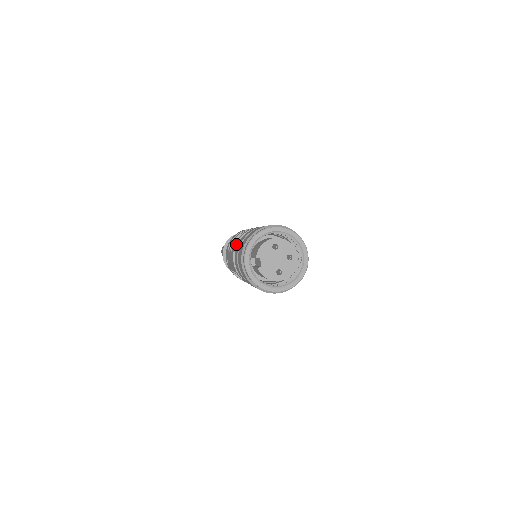
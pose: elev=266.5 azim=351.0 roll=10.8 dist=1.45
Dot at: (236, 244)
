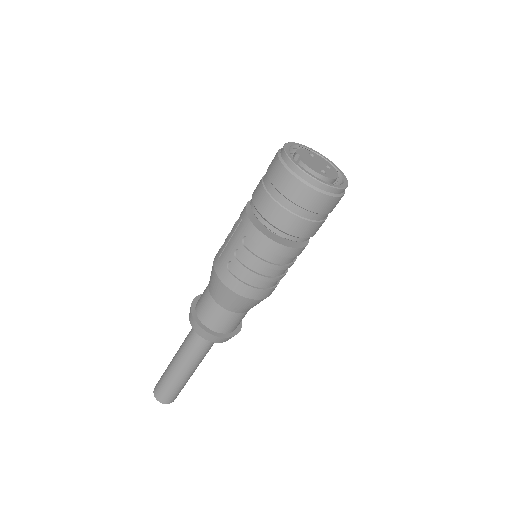
Dot at: (247, 203)
